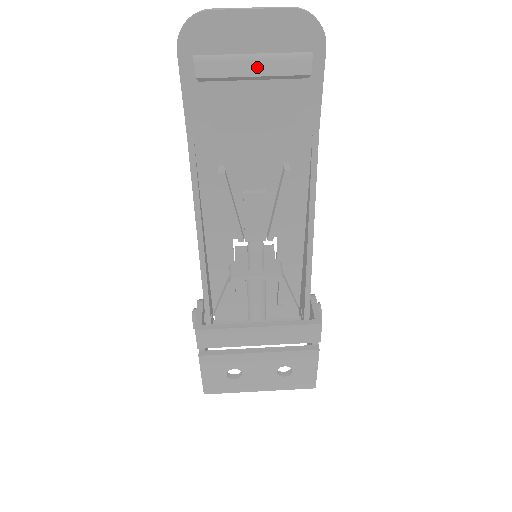
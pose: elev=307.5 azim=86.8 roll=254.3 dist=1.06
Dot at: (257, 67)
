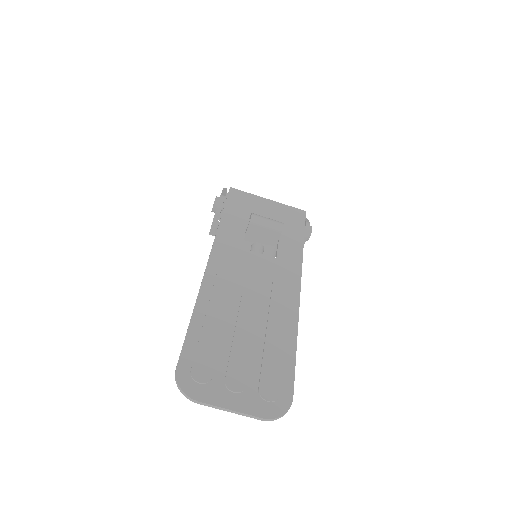
Dot at: occluded
